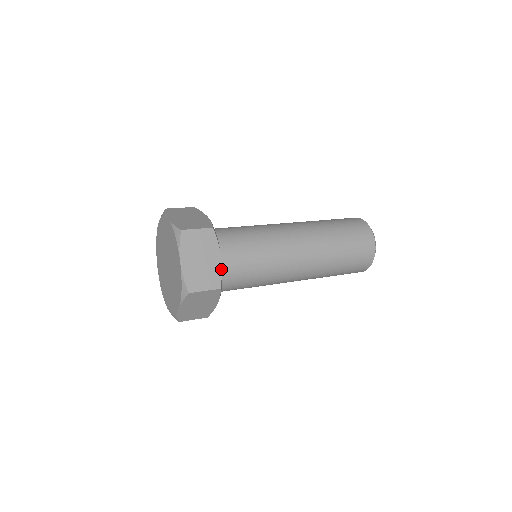
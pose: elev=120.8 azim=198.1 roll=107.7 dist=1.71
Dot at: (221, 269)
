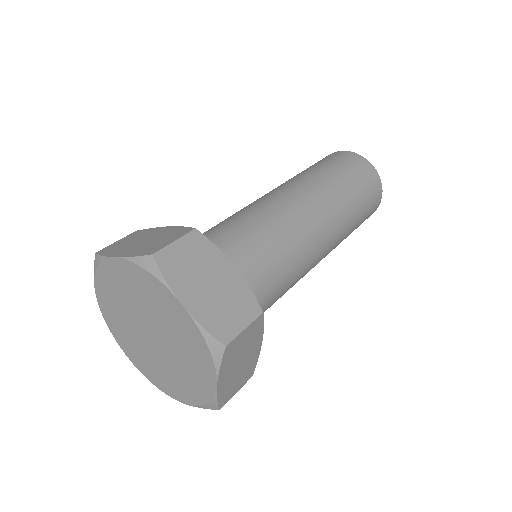
Dot at: (245, 283)
